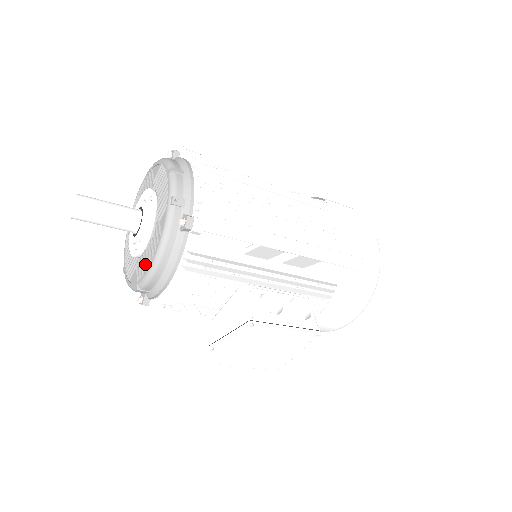
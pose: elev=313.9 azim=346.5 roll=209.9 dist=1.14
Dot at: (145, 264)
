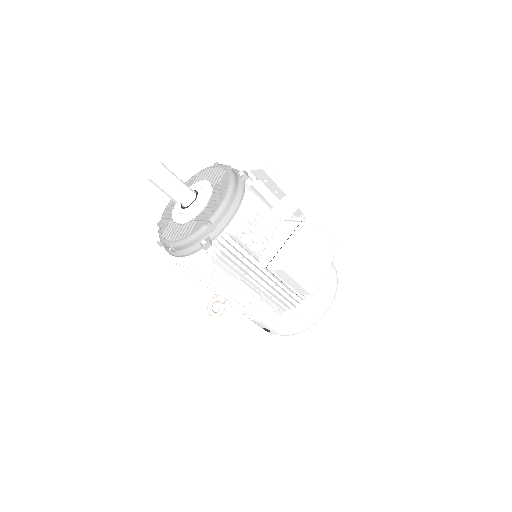
Dot at: (212, 207)
